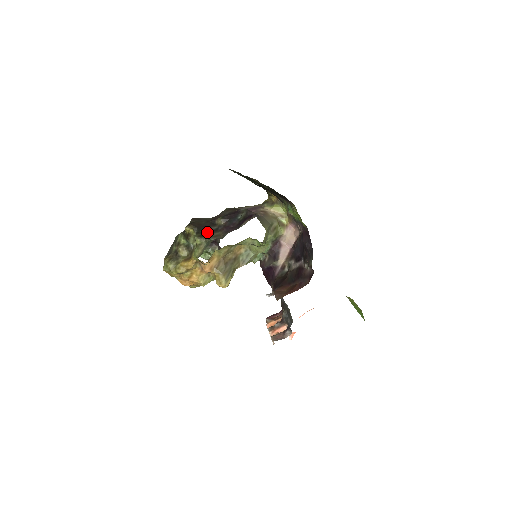
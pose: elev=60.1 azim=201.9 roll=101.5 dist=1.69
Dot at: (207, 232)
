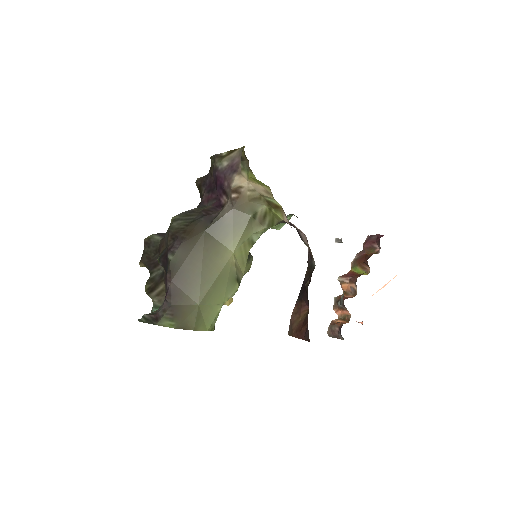
Dot at: (154, 281)
